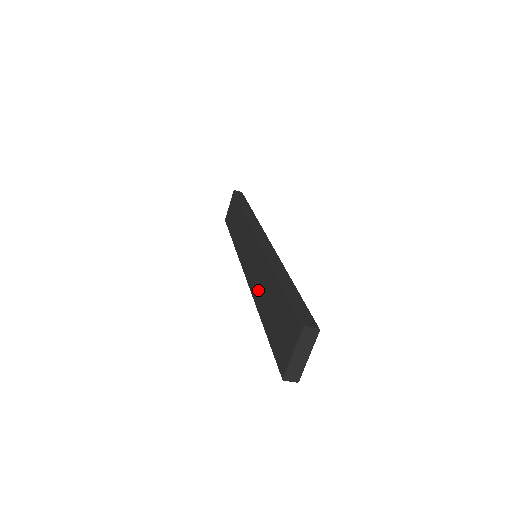
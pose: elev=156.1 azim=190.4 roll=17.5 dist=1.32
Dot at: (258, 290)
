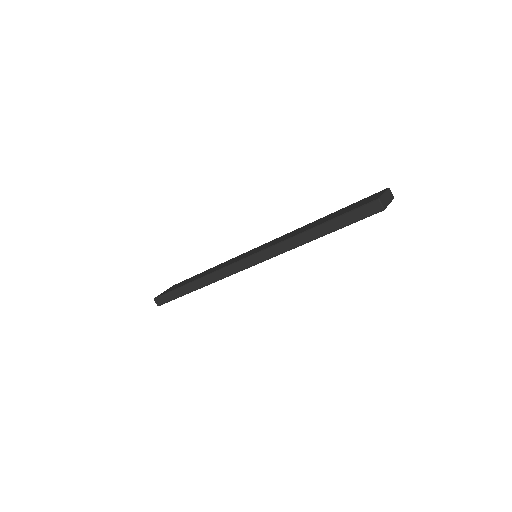
Dot at: (291, 235)
